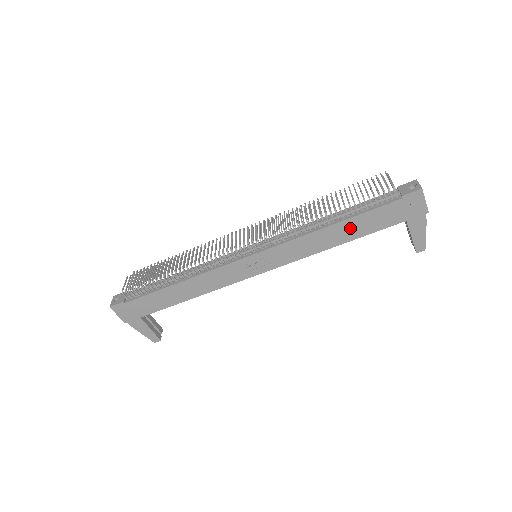
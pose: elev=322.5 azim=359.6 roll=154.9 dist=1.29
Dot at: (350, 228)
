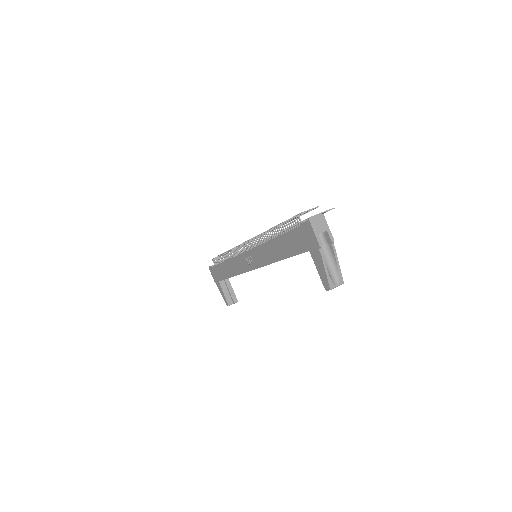
Dot at: (282, 246)
